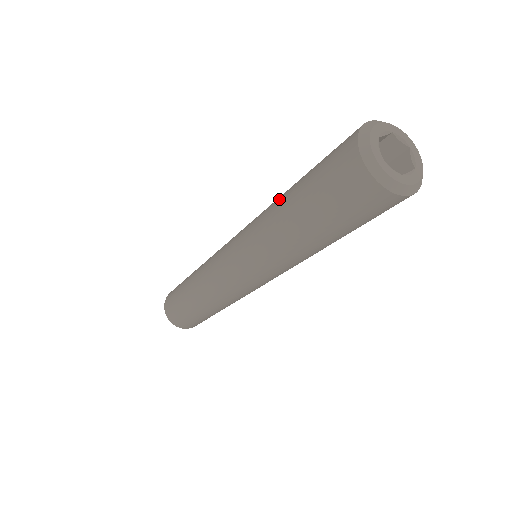
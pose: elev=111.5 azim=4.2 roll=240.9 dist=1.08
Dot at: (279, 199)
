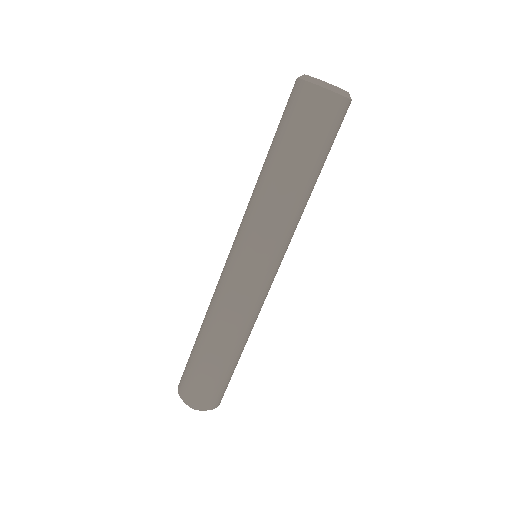
Dot at: (260, 173)
